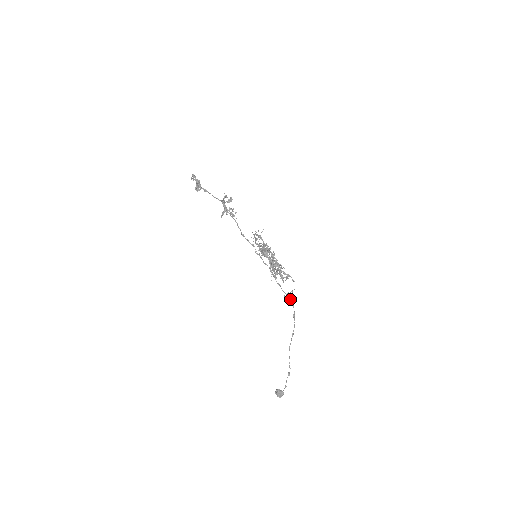
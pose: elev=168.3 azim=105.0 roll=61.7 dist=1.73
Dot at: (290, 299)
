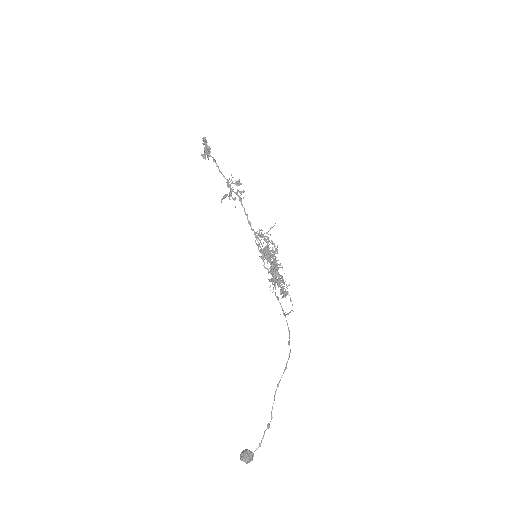
Dot at: (286, 321)
